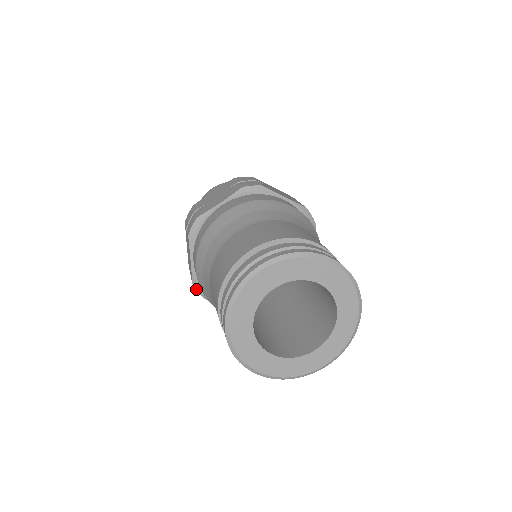
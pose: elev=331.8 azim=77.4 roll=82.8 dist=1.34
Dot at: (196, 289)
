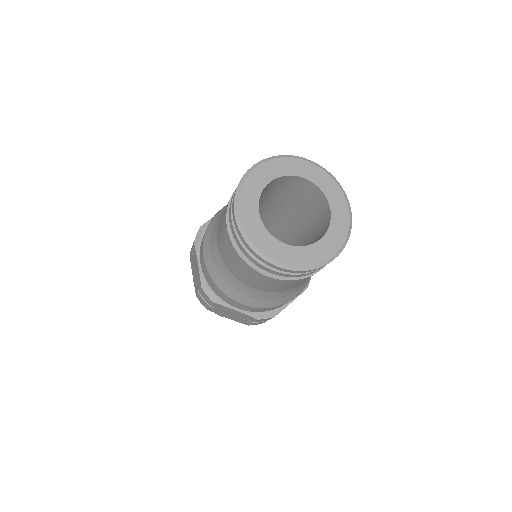
Dot at: (205, 293)
